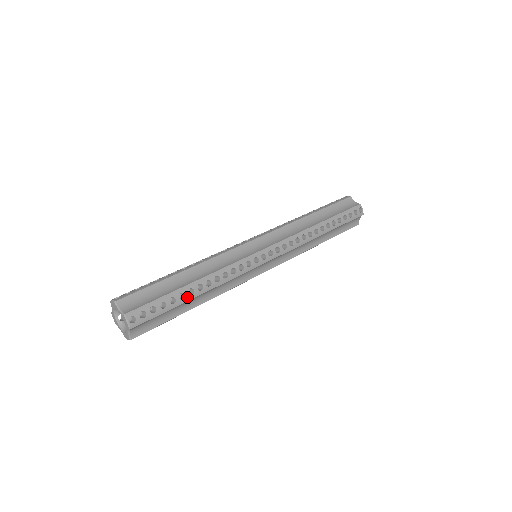
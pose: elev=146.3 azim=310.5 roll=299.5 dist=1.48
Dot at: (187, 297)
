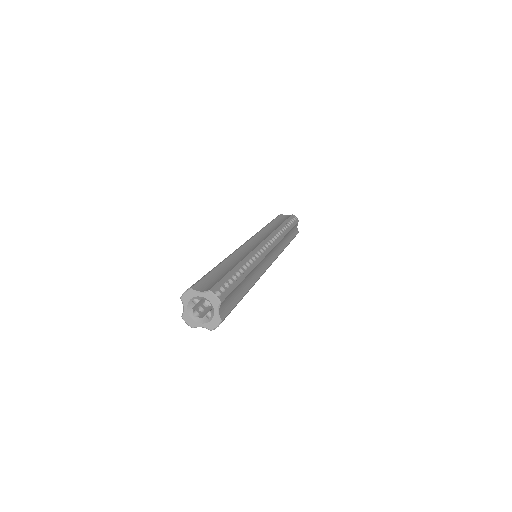
Dot at: (242, 275)
